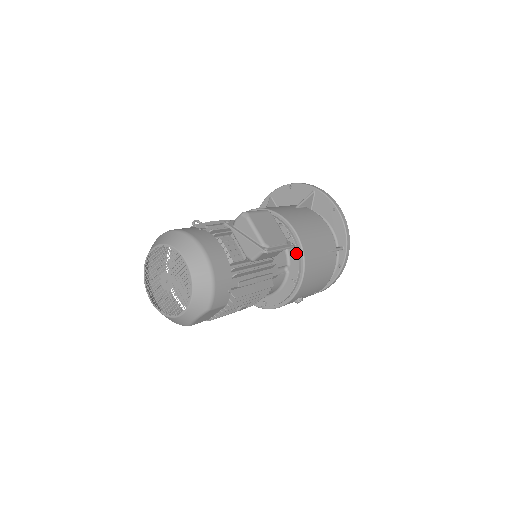
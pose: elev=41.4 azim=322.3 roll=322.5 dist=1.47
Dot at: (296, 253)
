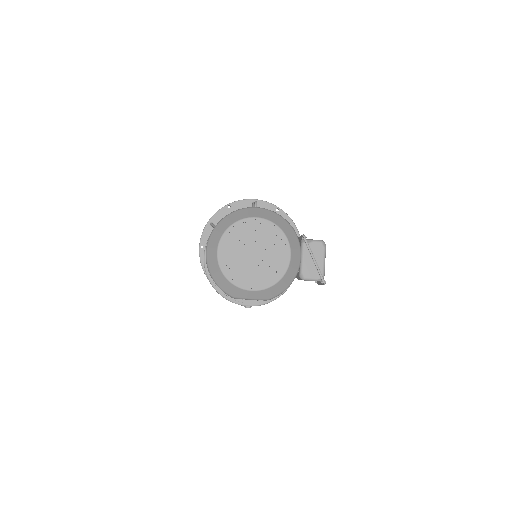
Dot at: occluded
